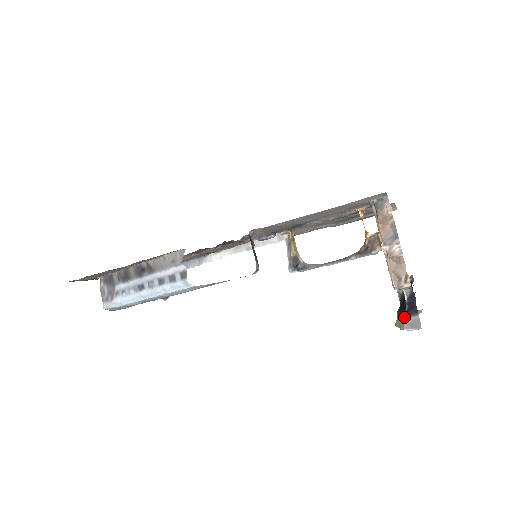
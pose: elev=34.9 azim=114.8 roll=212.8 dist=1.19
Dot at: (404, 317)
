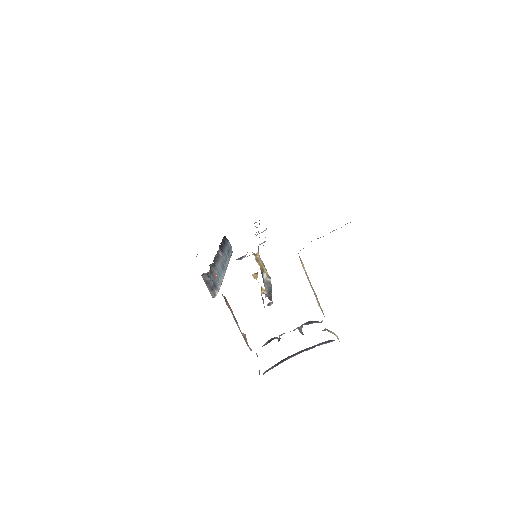
Dot at: occluded
